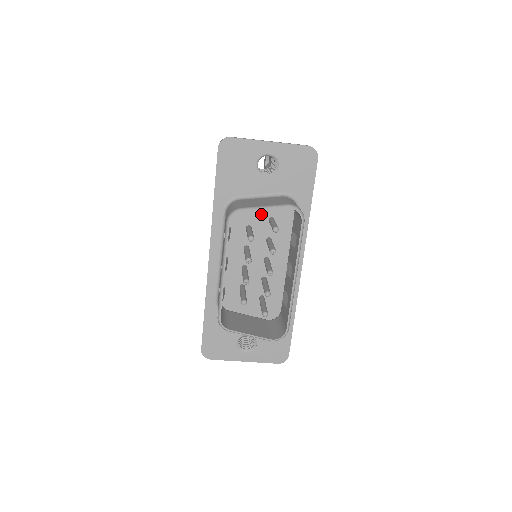
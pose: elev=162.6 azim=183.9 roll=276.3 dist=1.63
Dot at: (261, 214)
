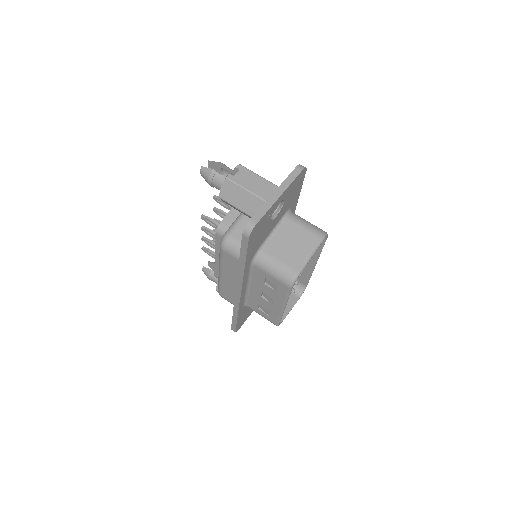
Dot at: occluded
